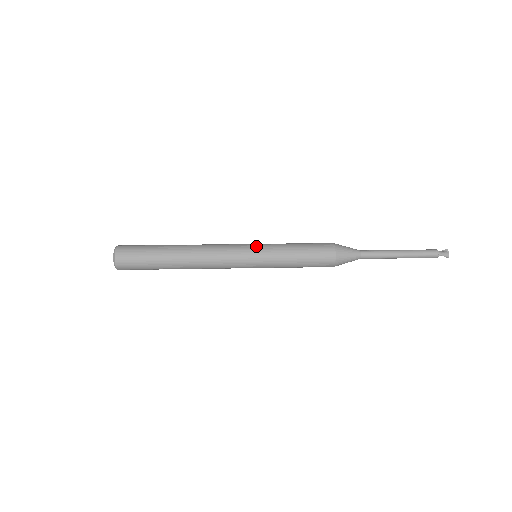
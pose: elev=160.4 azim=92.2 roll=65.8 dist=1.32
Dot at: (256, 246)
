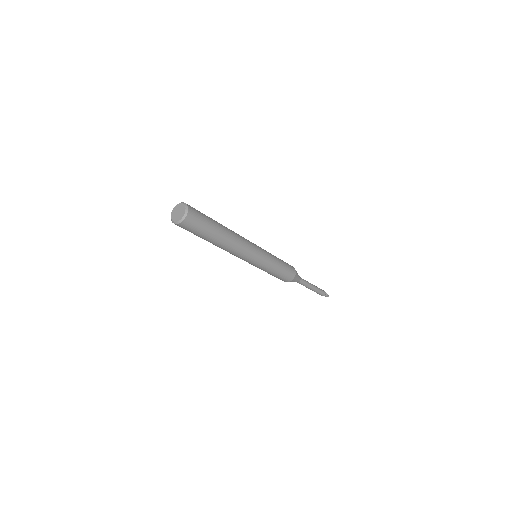
Dot at: occluded
